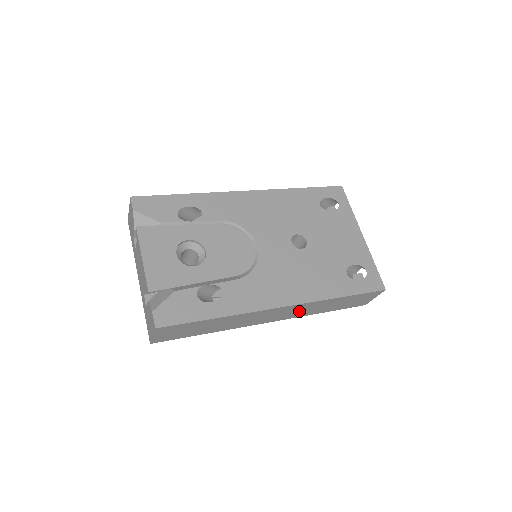
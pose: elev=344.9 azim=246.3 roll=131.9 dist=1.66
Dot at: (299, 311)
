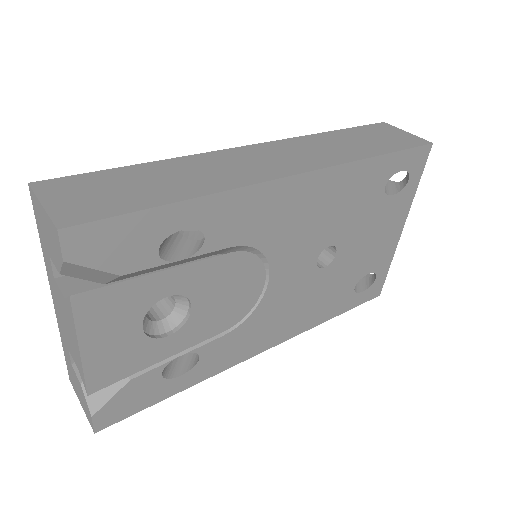
Dot at: occluded
